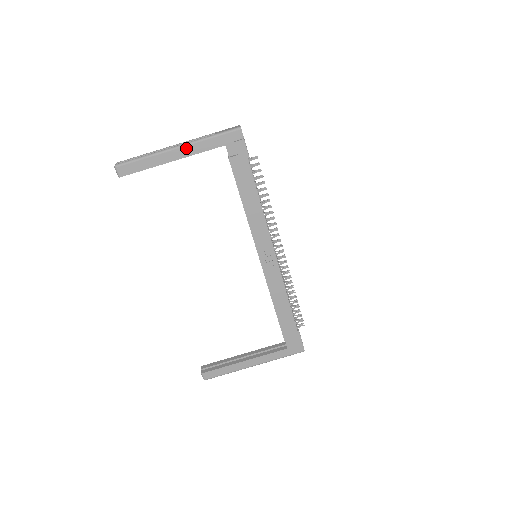
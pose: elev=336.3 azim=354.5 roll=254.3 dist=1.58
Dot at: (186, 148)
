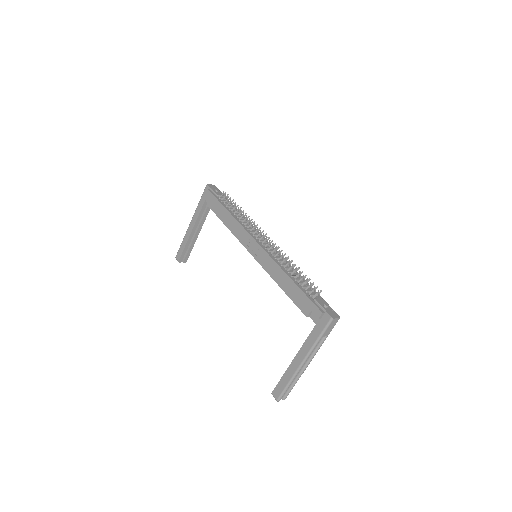
Dot at: (193, 219)
